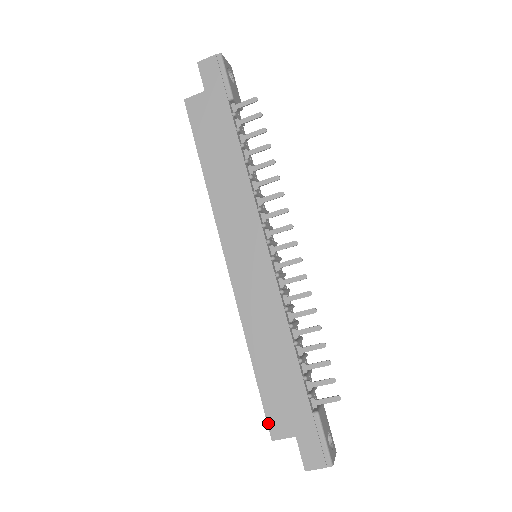
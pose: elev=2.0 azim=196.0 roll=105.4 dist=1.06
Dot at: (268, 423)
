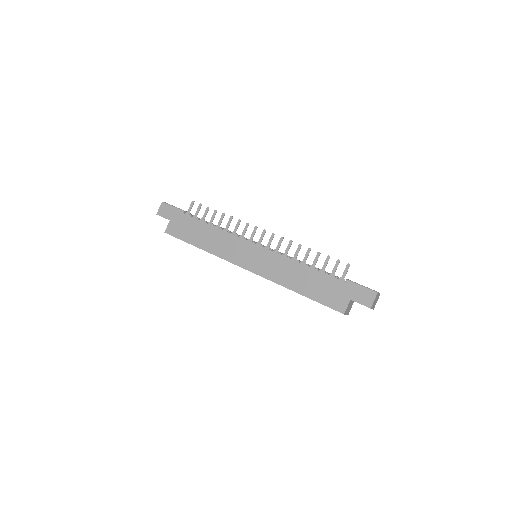
Dot at: (334, 309)
